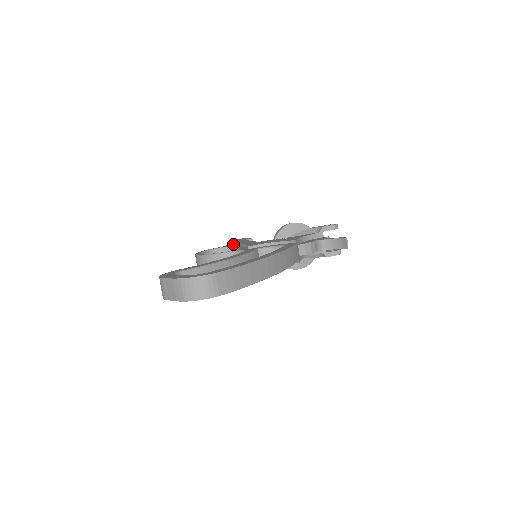
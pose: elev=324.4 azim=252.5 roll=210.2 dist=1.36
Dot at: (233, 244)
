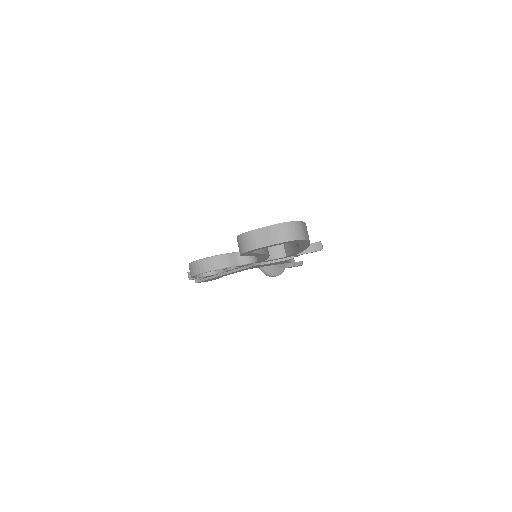
Dot at: occluded
